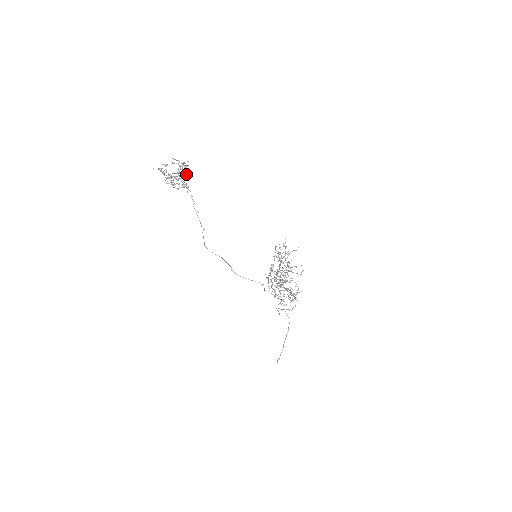
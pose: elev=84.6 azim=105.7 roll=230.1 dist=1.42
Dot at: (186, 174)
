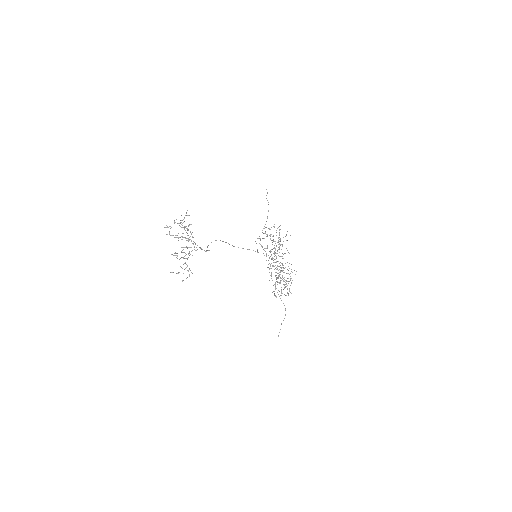
Dot at: occluded
